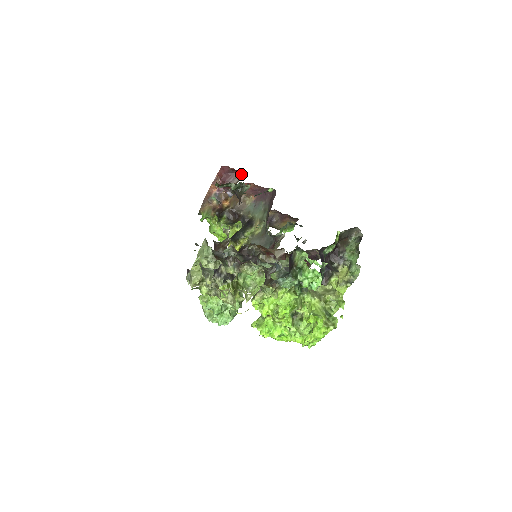
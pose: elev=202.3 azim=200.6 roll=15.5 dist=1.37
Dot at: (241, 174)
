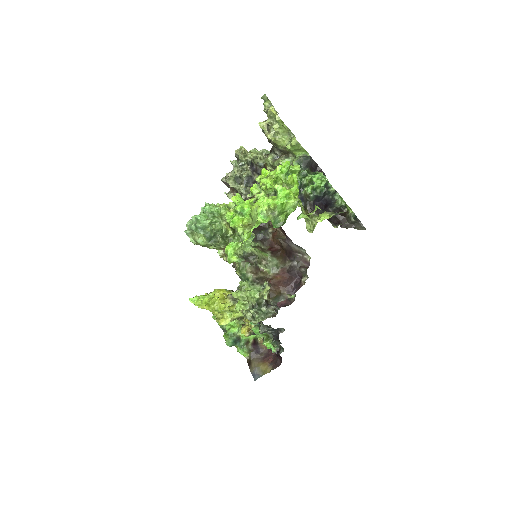
Dot at: occluded
